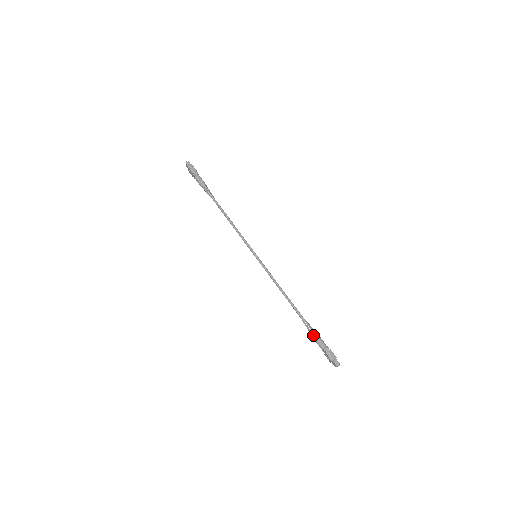
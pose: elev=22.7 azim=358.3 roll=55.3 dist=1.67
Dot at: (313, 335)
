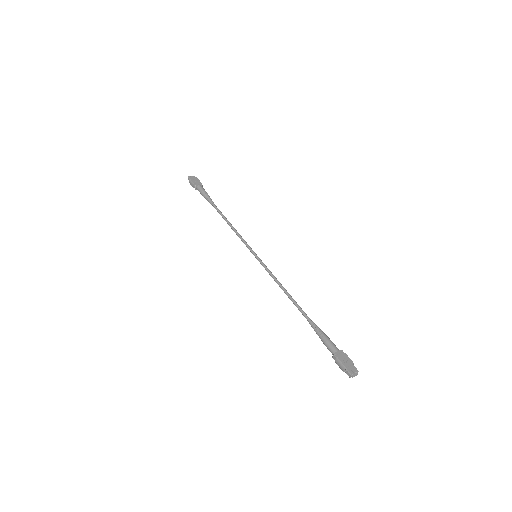
Dot at: (321, 340)
